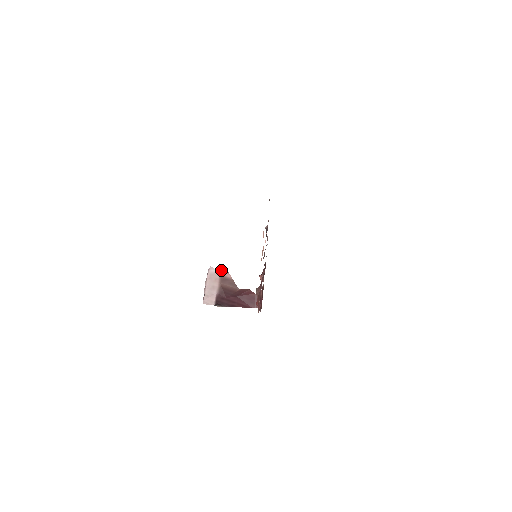
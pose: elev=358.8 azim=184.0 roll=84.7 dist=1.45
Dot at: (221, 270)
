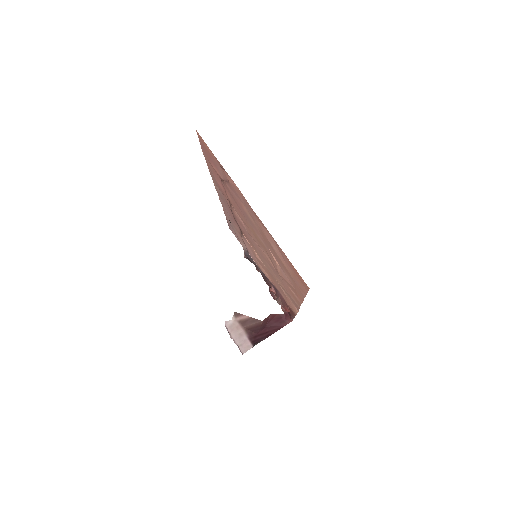
Dot at: (235, 317)
